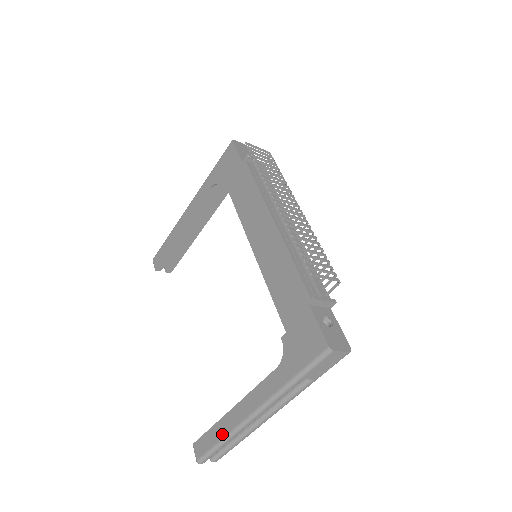
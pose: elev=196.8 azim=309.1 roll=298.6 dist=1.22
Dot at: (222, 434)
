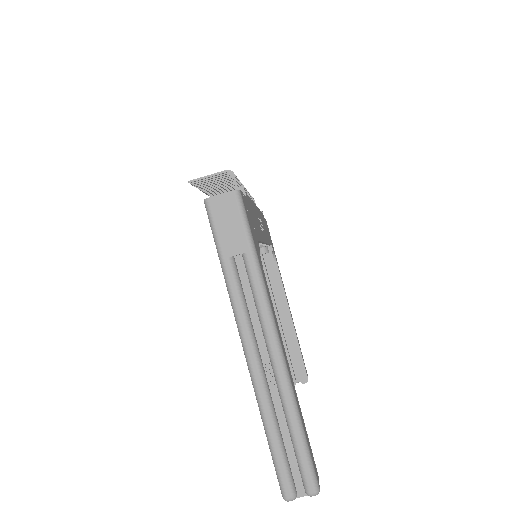
Dot at: (262, 420)
